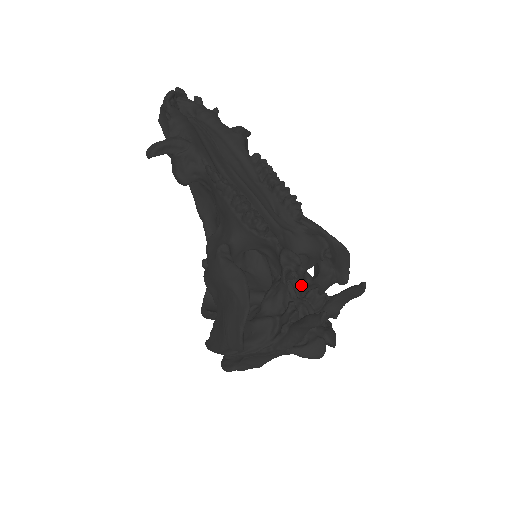
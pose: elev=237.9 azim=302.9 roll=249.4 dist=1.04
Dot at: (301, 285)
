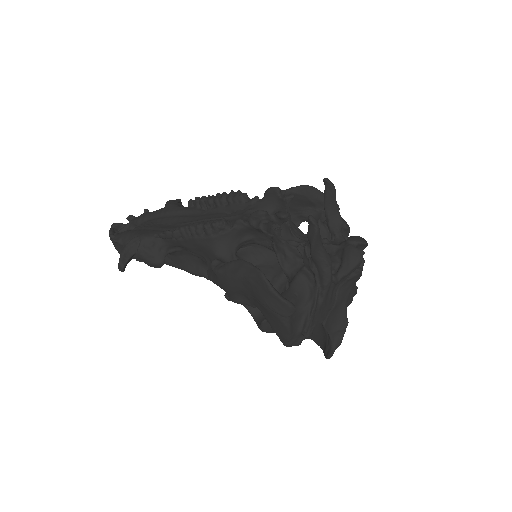
Dot at: (302, 237)
